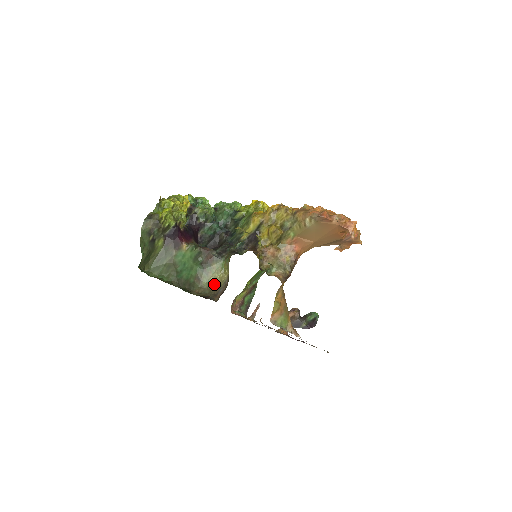
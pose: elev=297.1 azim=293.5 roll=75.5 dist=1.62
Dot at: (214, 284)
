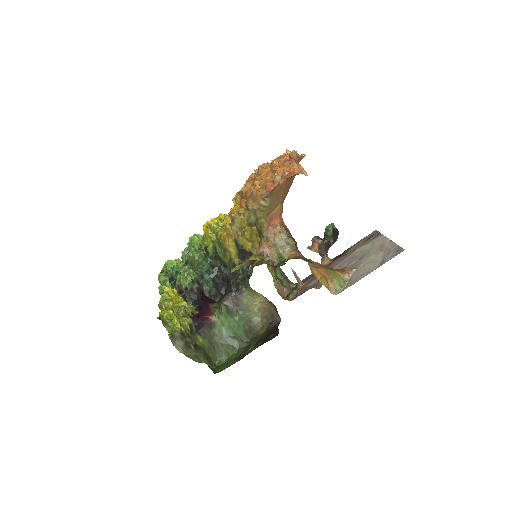
Dot at: (261, 310)
